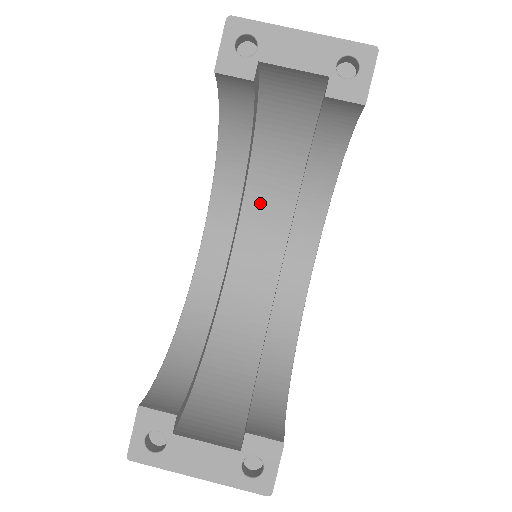
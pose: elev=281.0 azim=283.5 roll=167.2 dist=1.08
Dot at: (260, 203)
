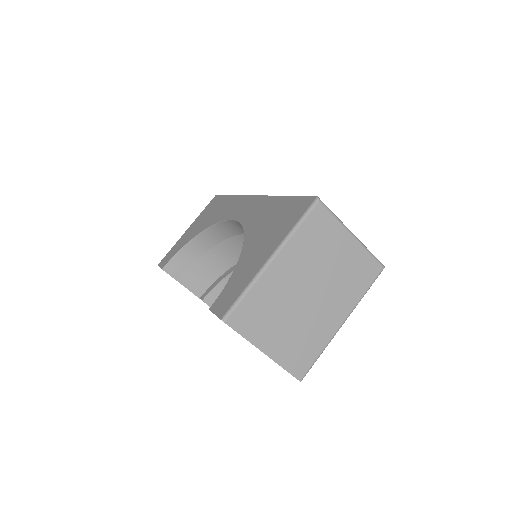
Dot at: occluded
